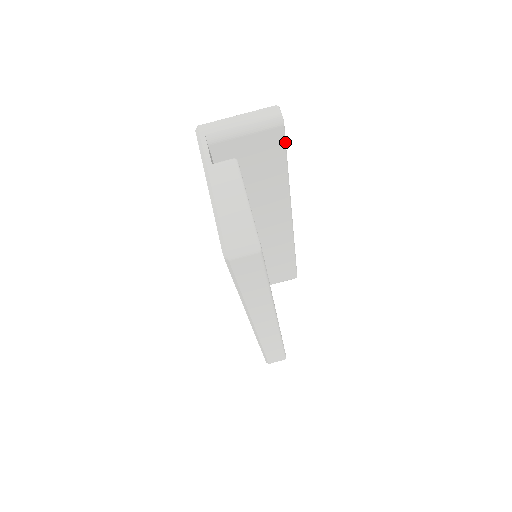
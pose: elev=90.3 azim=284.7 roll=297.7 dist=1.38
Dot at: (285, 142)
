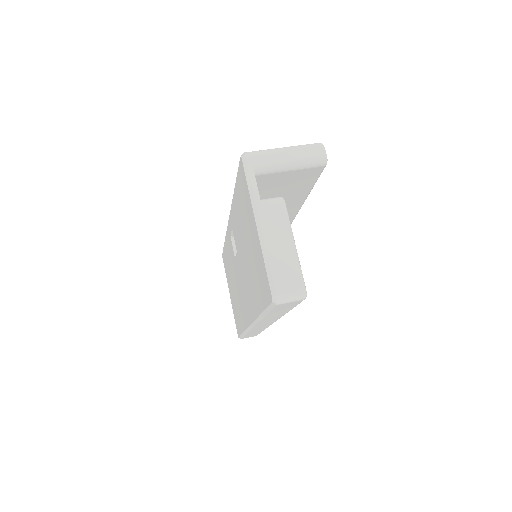
Dot at: occluded
